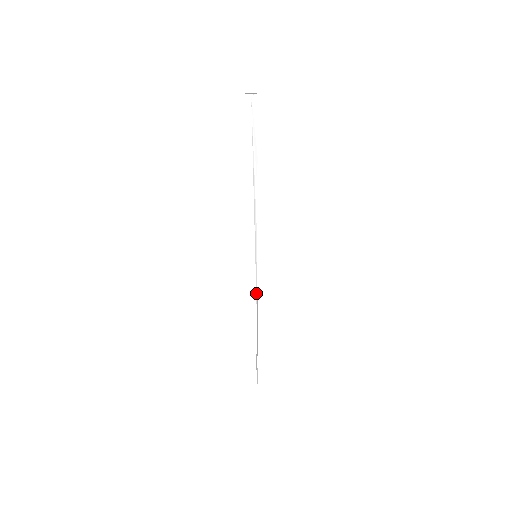
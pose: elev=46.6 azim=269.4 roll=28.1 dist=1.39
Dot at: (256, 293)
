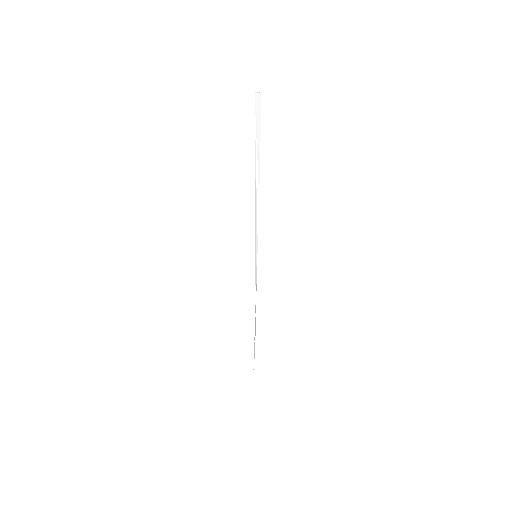
Dot at: occluded
